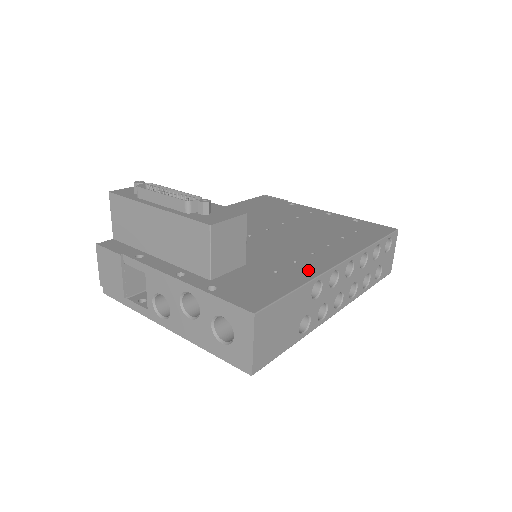
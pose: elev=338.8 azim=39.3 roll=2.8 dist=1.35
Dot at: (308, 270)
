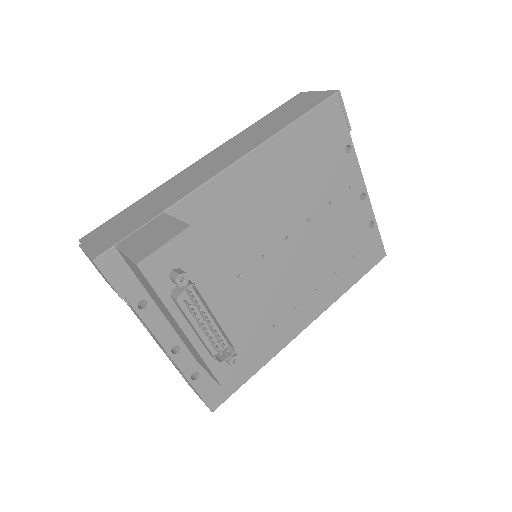
Dot at: (276, 344)
